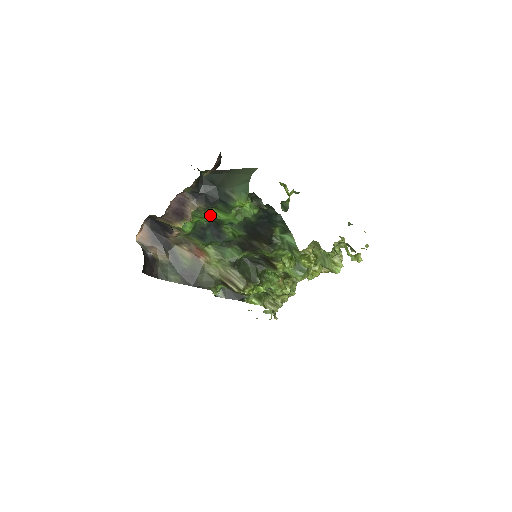
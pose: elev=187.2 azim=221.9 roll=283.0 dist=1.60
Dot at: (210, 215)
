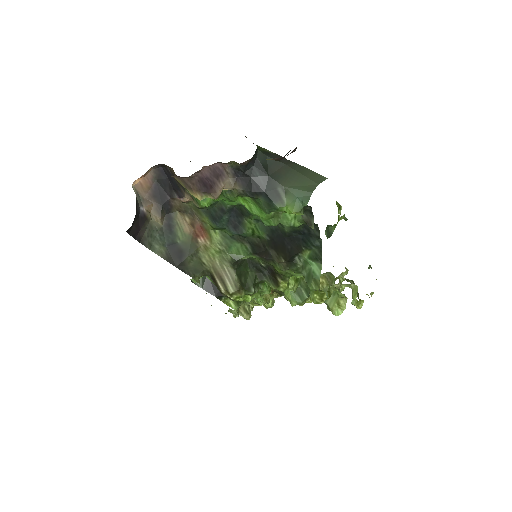
Dot at: (240, 201)
